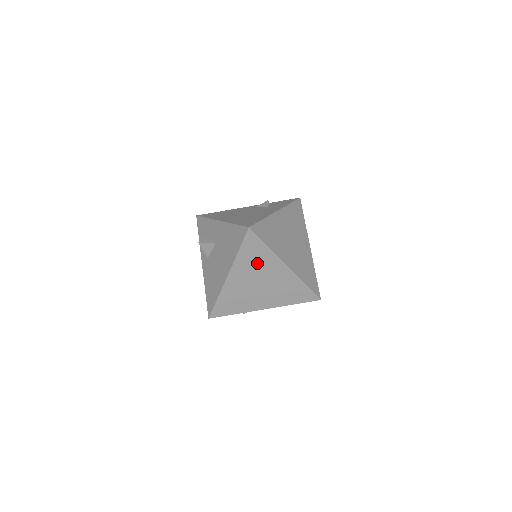
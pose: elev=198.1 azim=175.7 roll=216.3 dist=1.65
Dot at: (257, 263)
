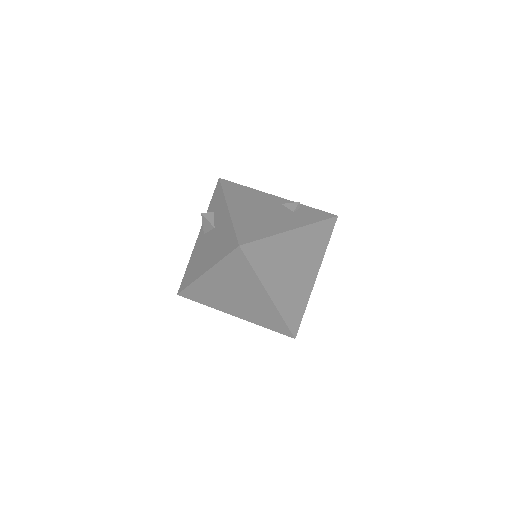
Dot at: (238, 278)
